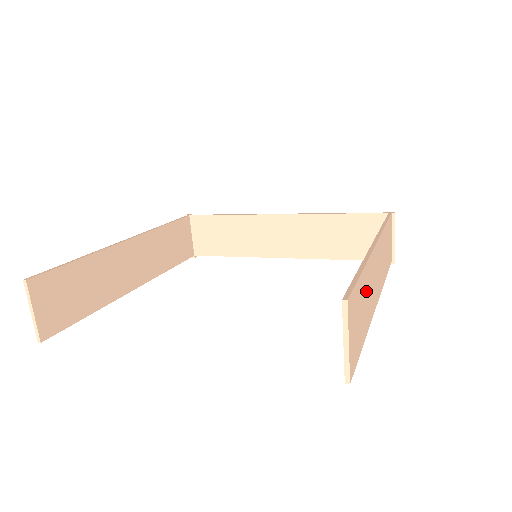
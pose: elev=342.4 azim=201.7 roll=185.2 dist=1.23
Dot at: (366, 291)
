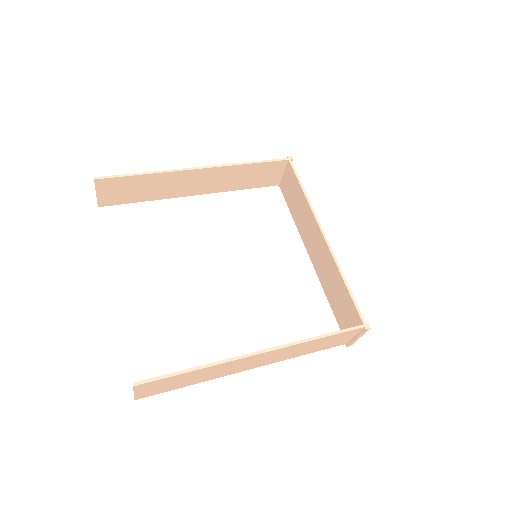
Dot at: (203, 373)
